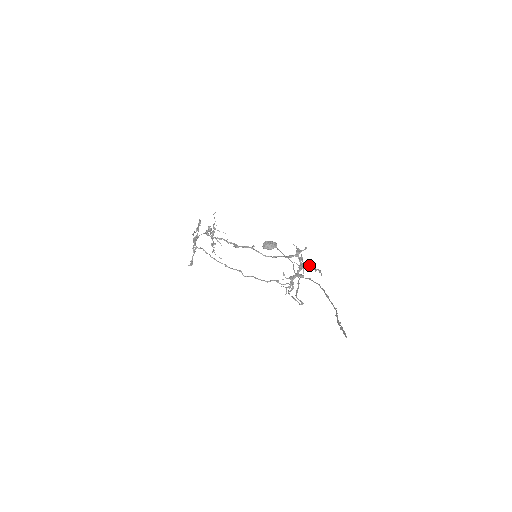
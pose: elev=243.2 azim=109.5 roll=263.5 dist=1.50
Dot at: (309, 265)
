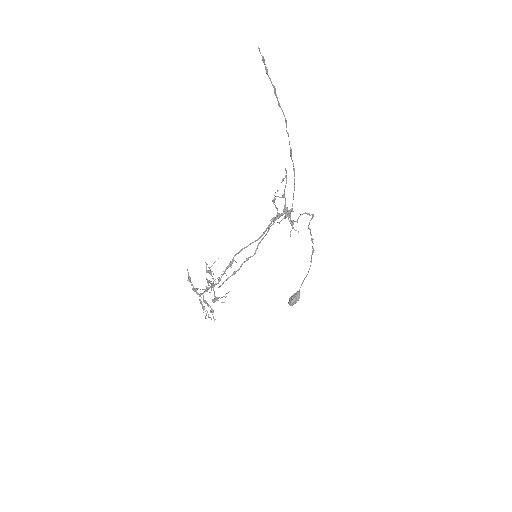
Dot at: (283, 195)
